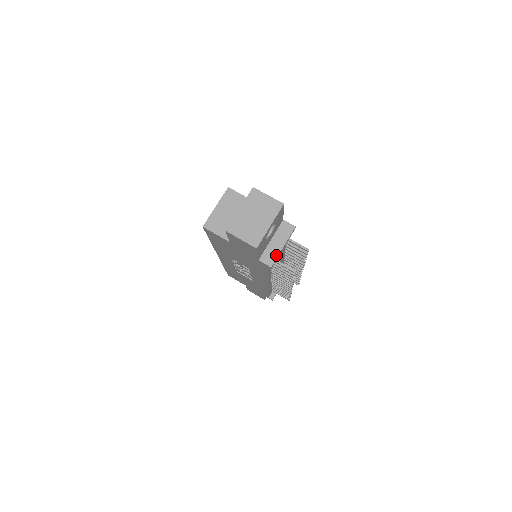
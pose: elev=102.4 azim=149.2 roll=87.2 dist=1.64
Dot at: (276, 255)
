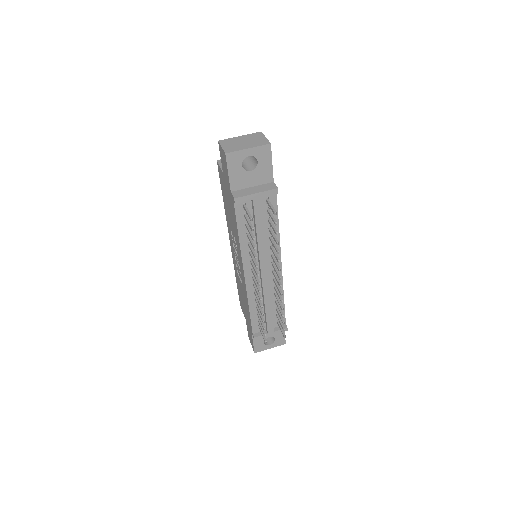
Dot at: (246, 194)
